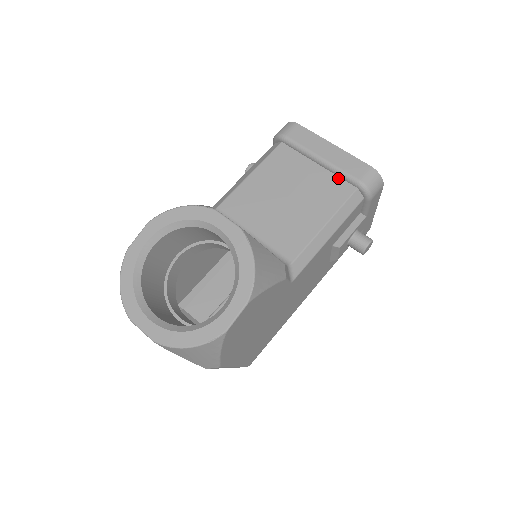
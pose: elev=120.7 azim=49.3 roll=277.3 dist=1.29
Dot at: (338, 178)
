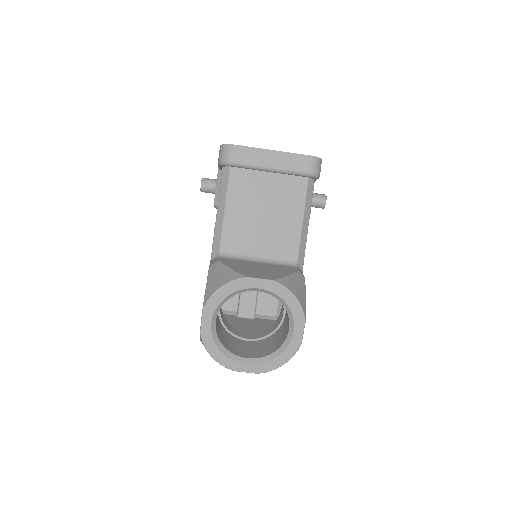
Dot at: (291, 176)
